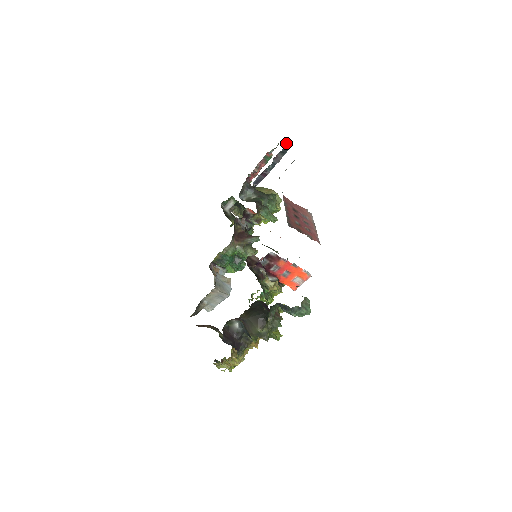
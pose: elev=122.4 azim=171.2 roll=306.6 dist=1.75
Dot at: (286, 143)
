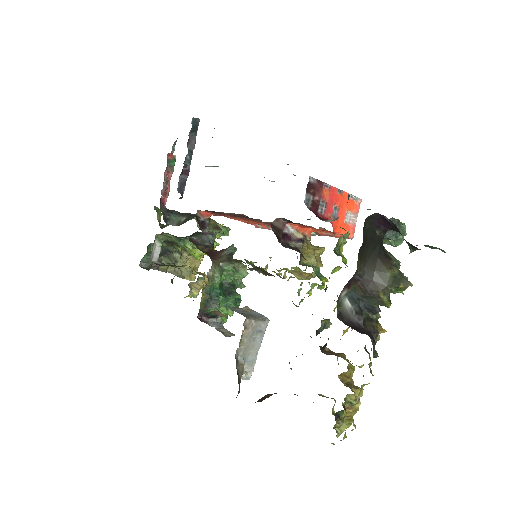
Dot at: occluded
